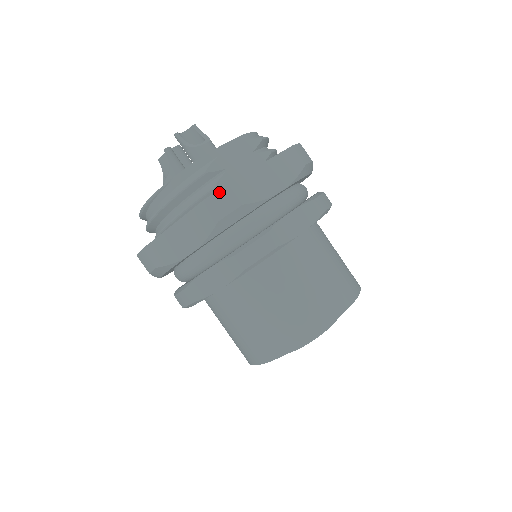
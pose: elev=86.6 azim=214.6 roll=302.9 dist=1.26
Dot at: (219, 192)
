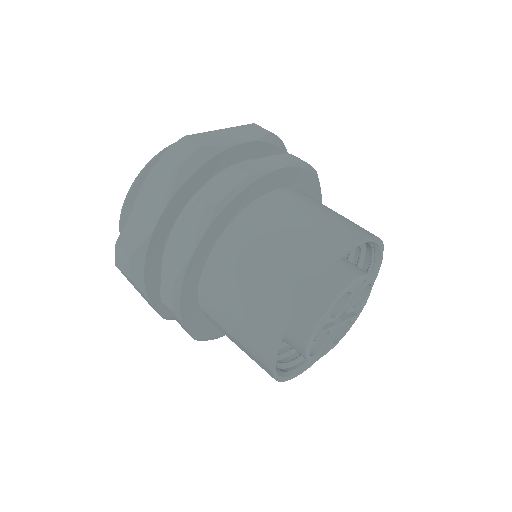
Dot at: occluded
